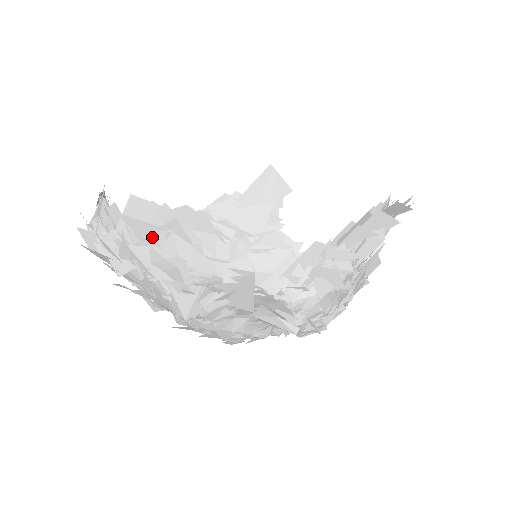
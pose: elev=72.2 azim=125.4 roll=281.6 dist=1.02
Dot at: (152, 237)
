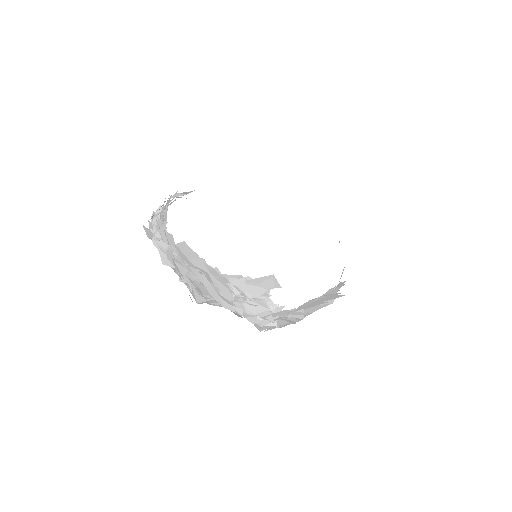
Dot at: (190, 265)
